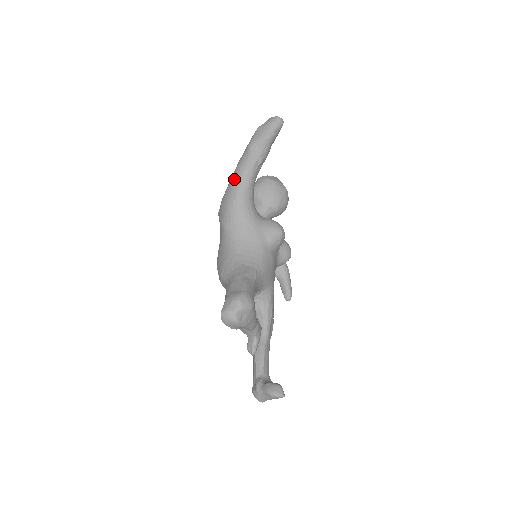
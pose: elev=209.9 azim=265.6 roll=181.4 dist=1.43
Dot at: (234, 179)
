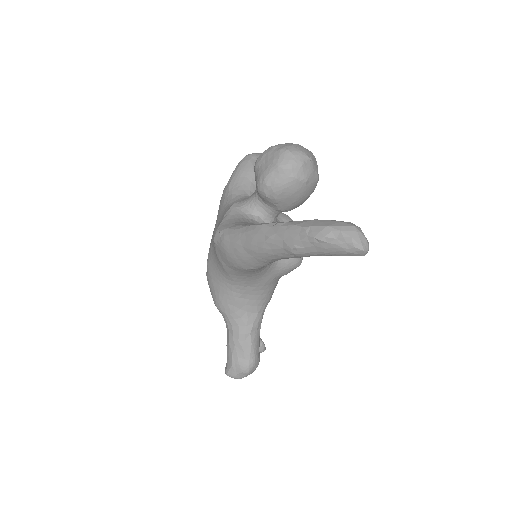
Dot at: (254, 256)
